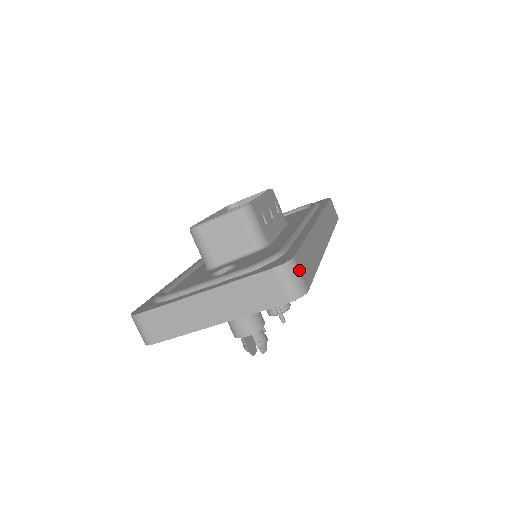
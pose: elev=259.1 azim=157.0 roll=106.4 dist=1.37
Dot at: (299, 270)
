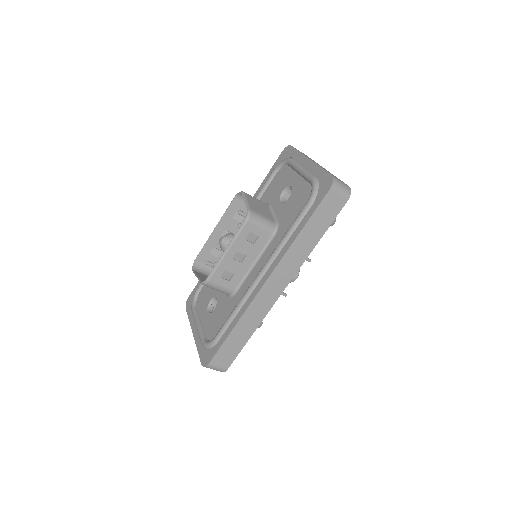
Dot at: (216, 366)
